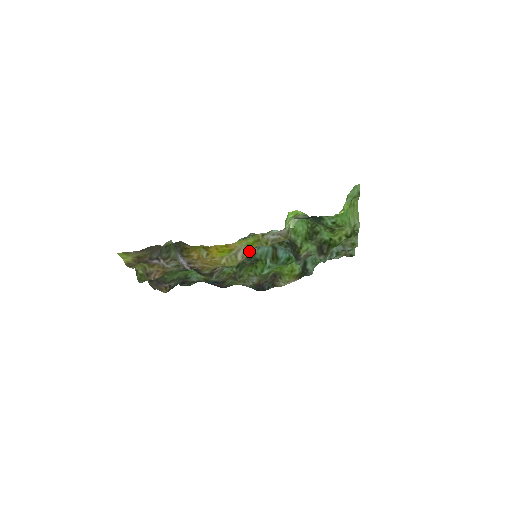
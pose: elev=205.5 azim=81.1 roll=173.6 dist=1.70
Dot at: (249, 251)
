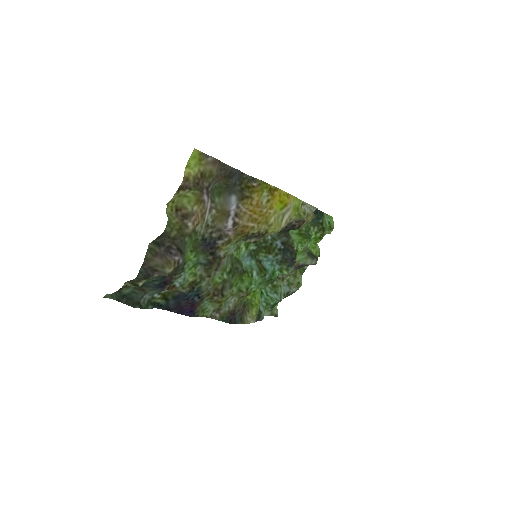
Dot at: (291, 217)
